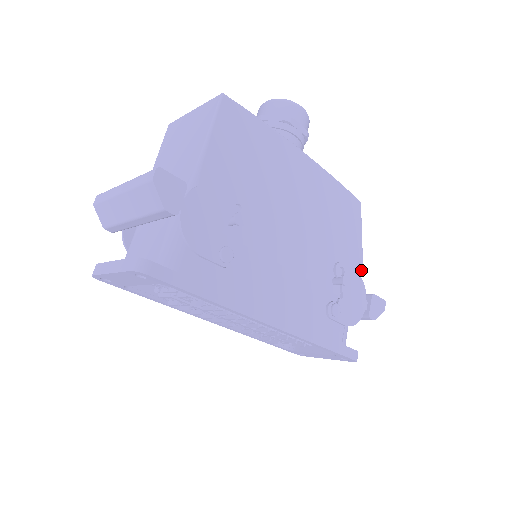
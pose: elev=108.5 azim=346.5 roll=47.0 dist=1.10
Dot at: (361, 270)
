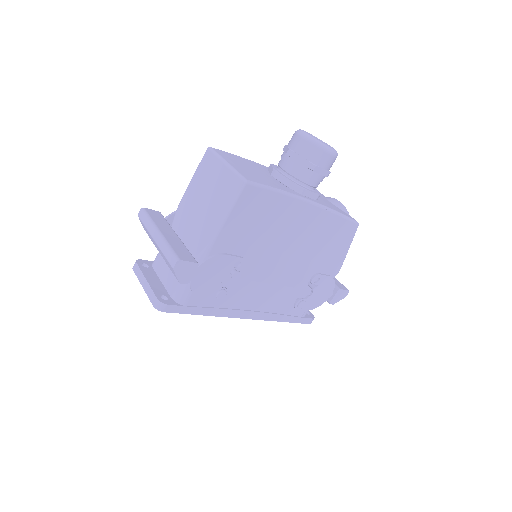
Dot at: (338, 271)
